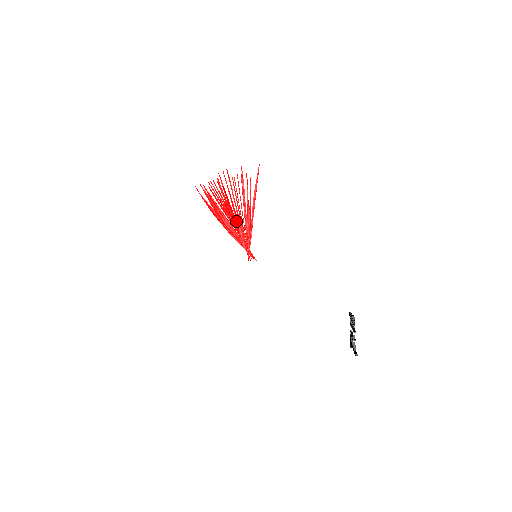
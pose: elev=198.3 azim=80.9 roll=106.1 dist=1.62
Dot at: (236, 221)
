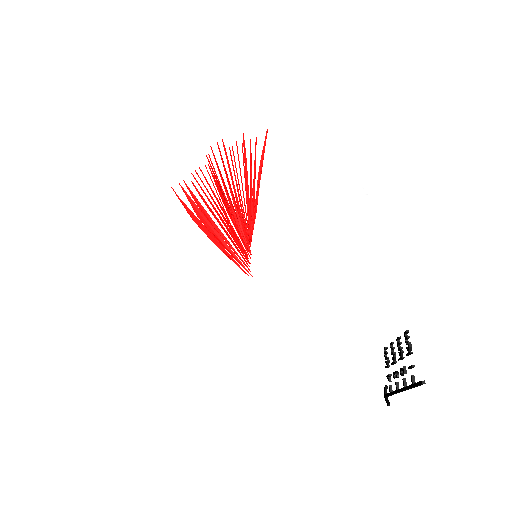
Dot at: occluded
